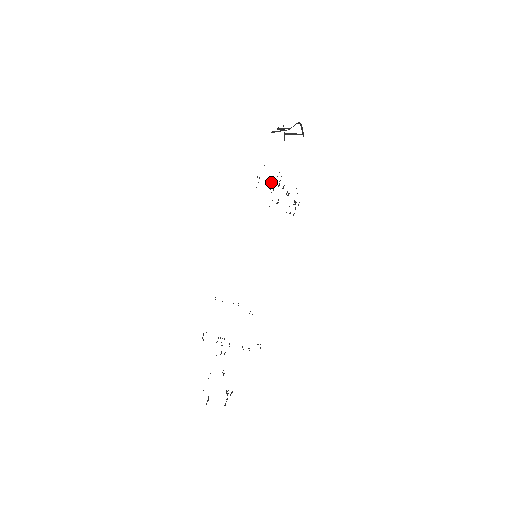
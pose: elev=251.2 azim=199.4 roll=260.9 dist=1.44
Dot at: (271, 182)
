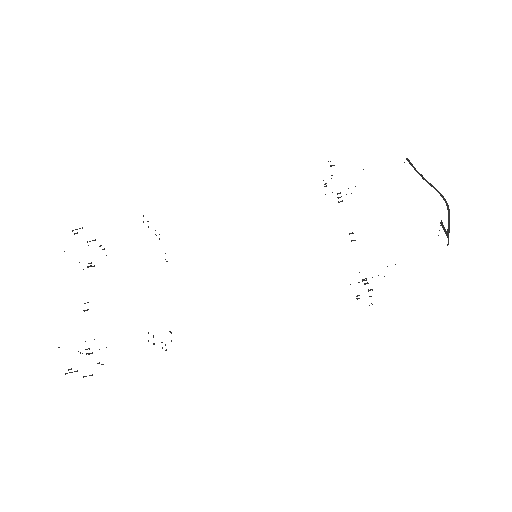
Dot at: occluded
